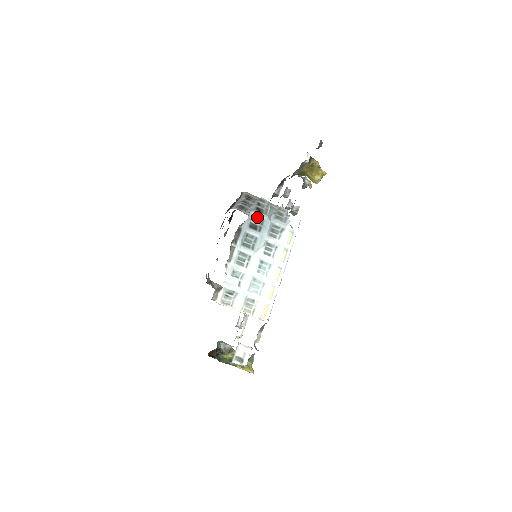
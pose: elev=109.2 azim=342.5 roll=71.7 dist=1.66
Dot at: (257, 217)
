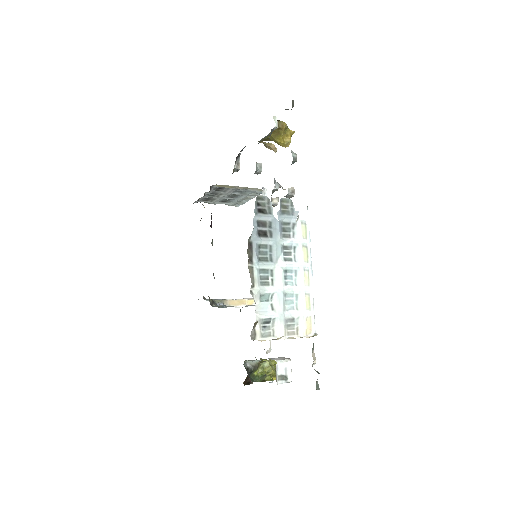
Dot at: (262, 221)
